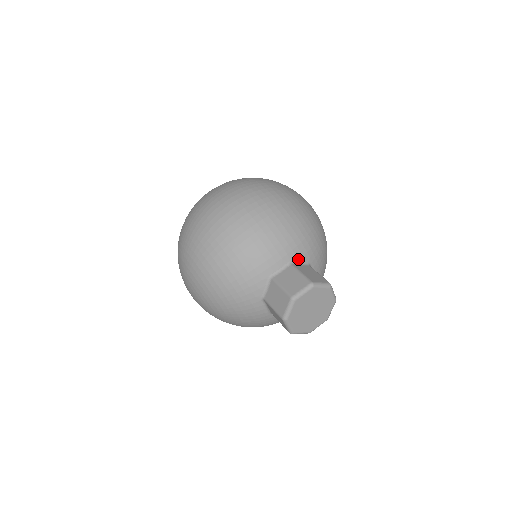
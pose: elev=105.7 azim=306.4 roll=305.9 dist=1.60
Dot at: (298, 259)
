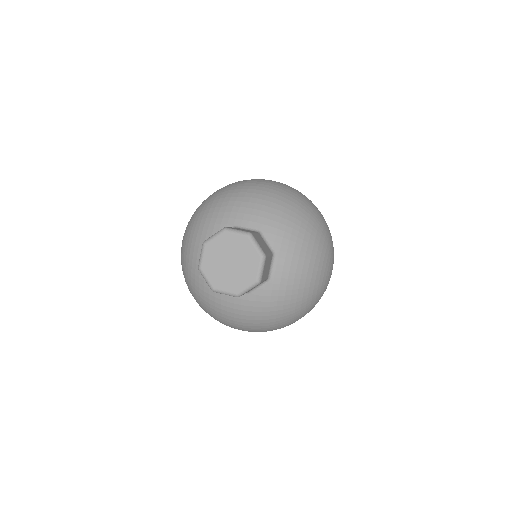
Dot at: (268, 238)
